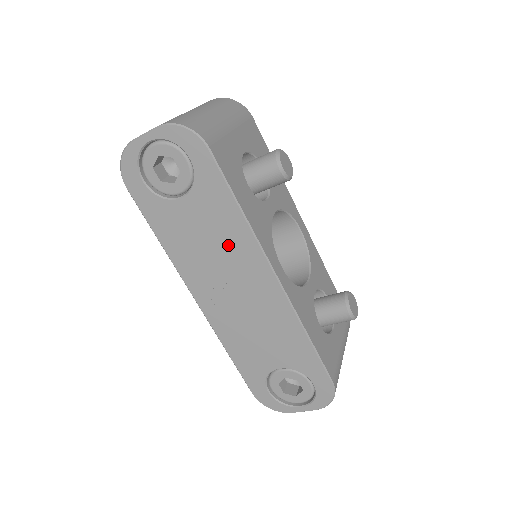
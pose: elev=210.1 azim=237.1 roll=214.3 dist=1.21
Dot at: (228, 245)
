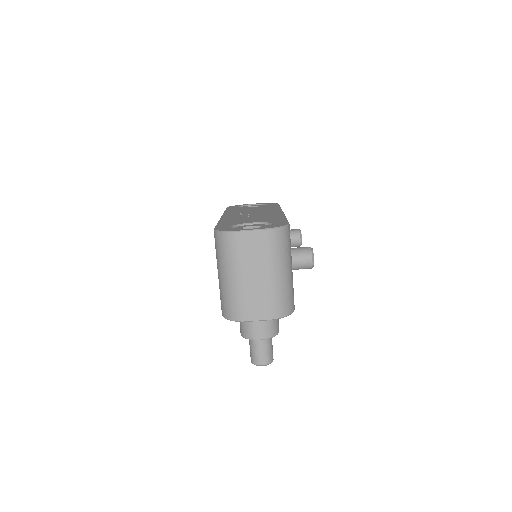
Dot at: occluded
